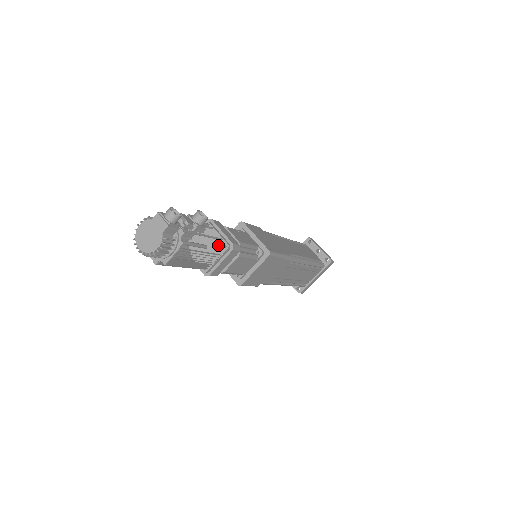
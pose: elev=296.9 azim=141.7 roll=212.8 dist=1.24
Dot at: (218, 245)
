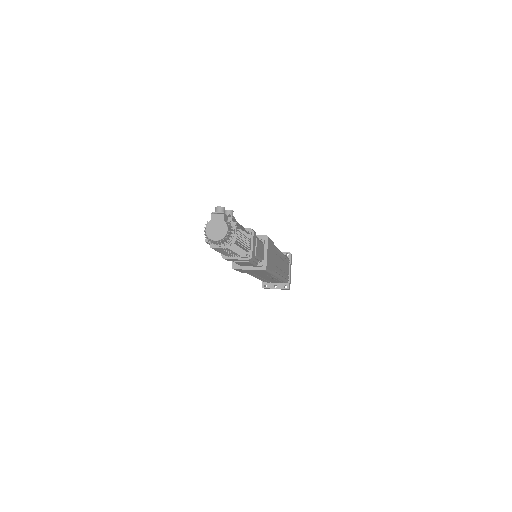
Dot at: (243, 235)
